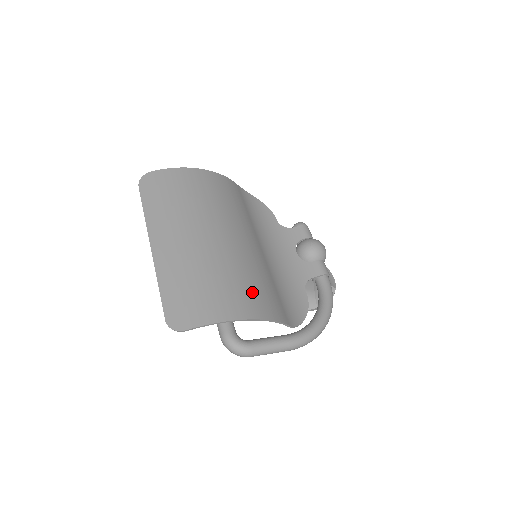
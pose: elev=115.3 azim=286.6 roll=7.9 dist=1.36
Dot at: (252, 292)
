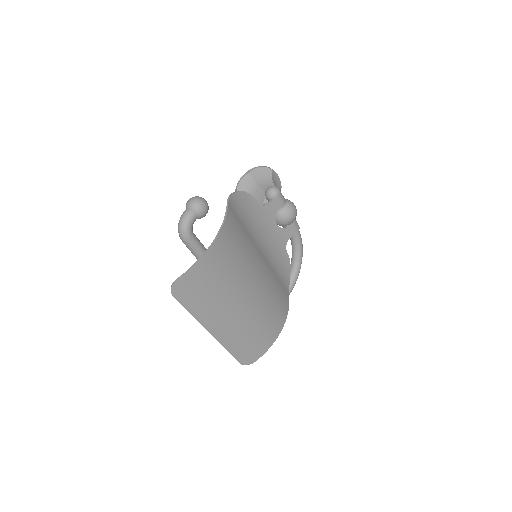
Dot at: (277, 310)
